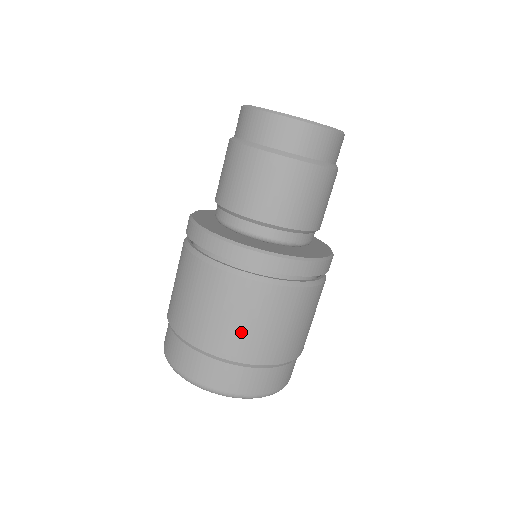
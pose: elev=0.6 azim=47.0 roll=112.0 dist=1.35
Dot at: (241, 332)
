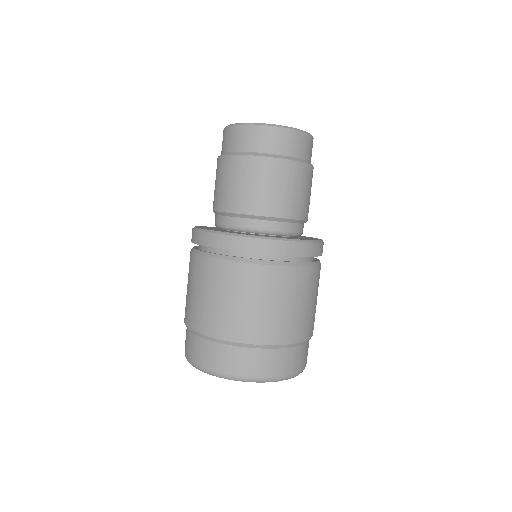
Dot at: (272, 316)
